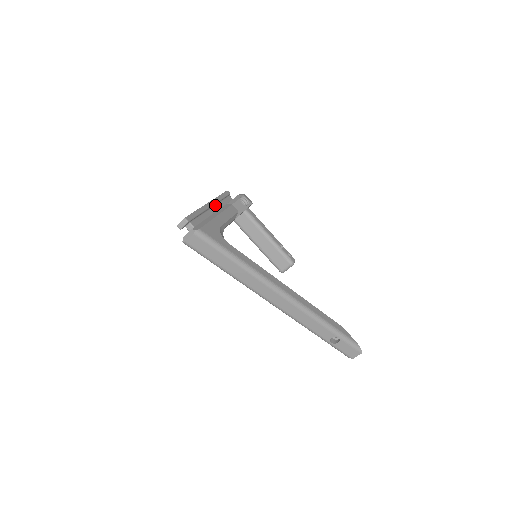
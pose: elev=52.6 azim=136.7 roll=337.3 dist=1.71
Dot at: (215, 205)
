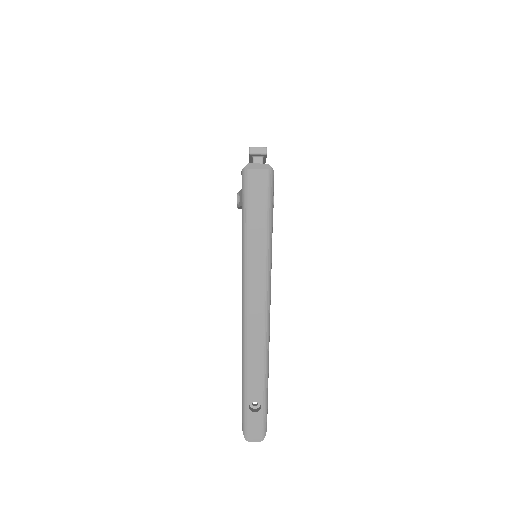
Dot at: occluded
